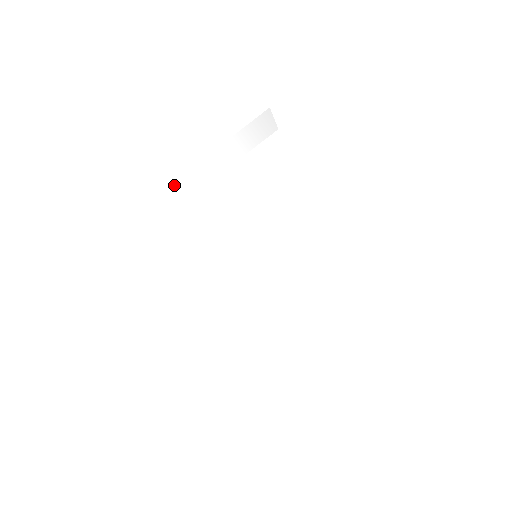
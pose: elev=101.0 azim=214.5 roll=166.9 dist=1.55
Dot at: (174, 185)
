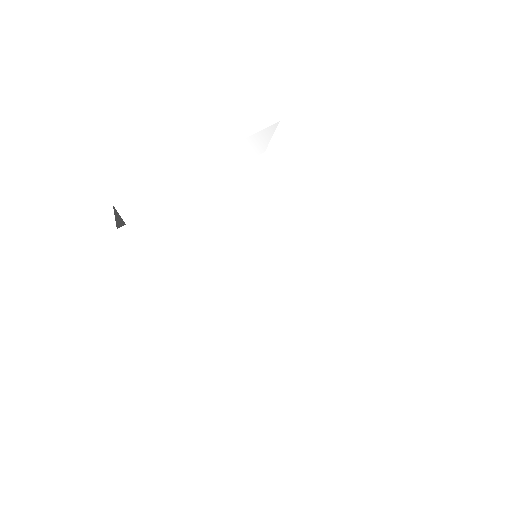
Dot at: (185, 172)
